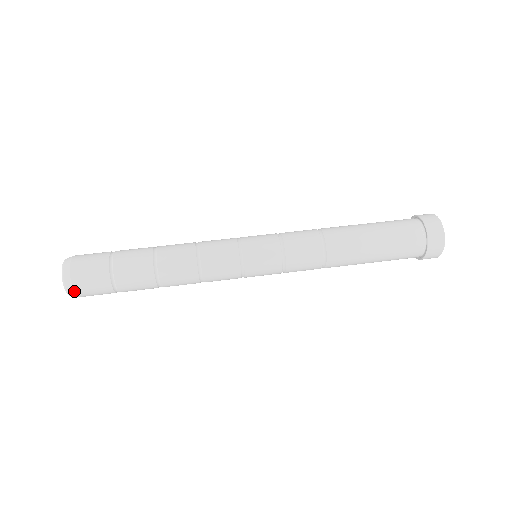
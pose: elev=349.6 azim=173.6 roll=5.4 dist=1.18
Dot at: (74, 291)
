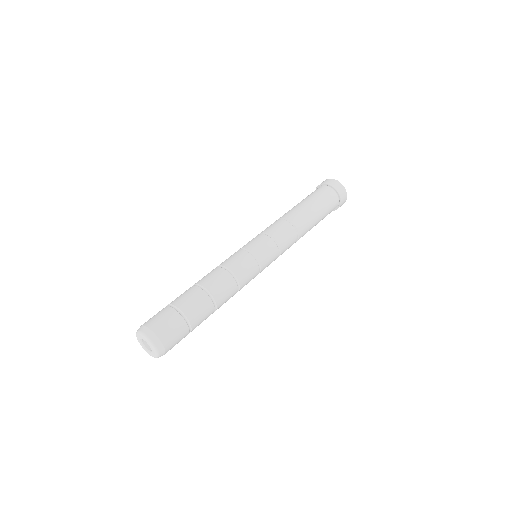
Dot at: (165, 351)
